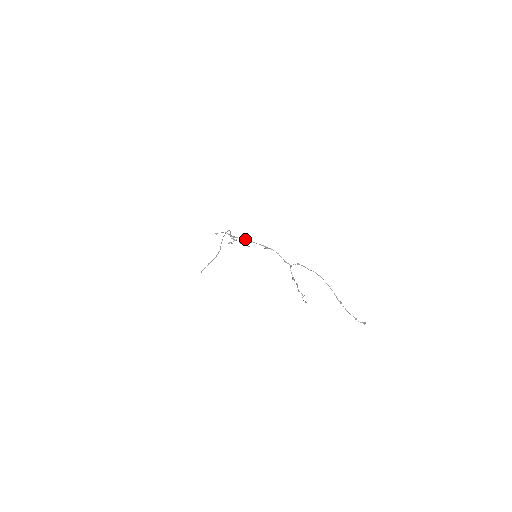
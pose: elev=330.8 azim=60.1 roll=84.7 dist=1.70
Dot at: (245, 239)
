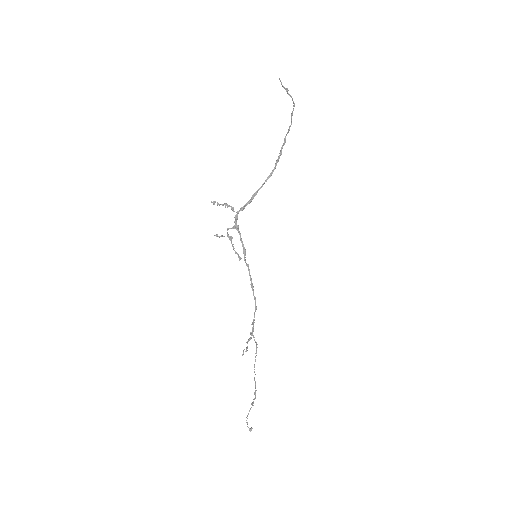
Dot at: (243, 248)
